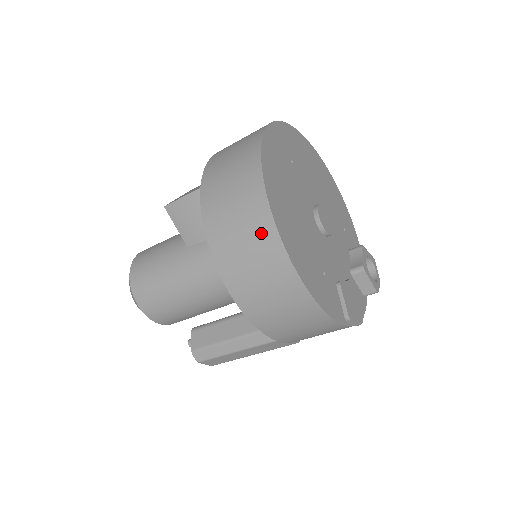
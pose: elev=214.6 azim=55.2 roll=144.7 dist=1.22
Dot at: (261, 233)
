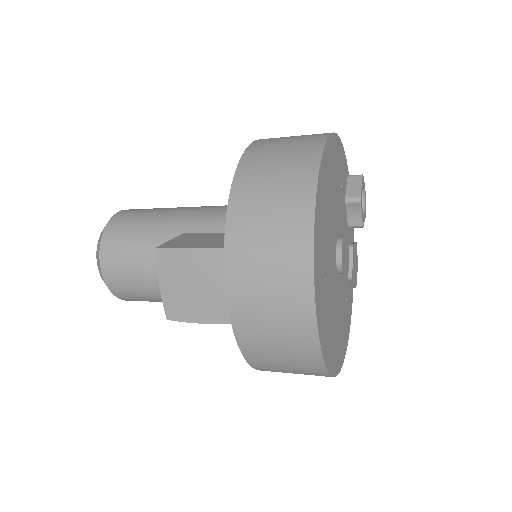
Dot at: occluded
